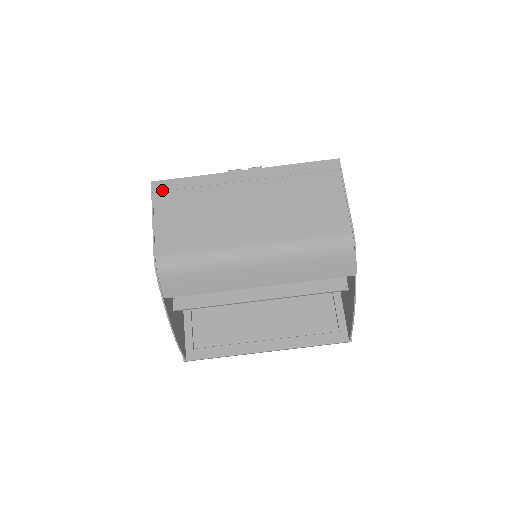
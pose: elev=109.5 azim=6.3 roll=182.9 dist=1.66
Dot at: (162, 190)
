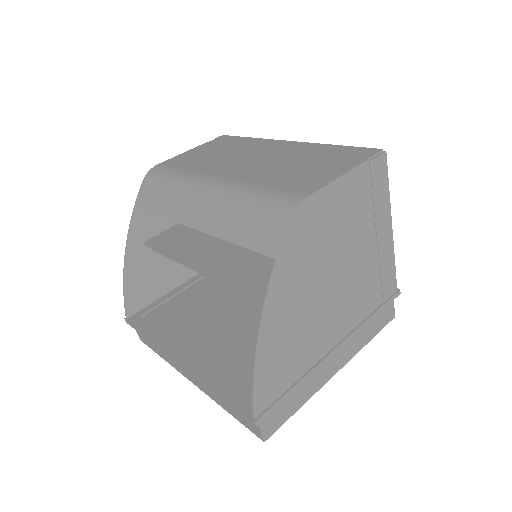
Dot at: (220, 139)
